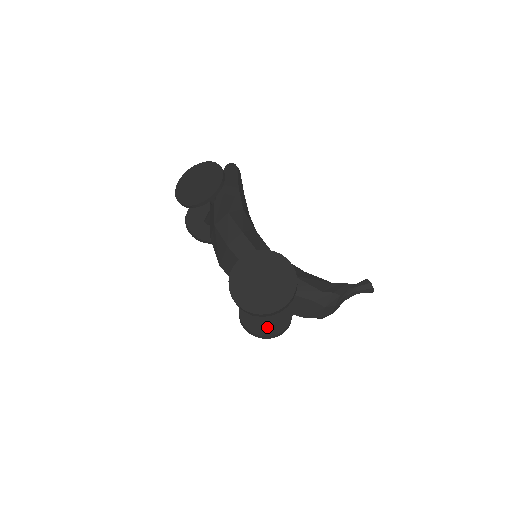
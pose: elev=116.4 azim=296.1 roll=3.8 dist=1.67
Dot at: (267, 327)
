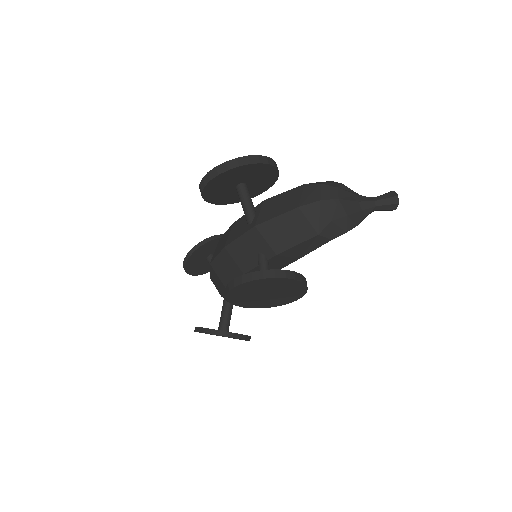
Dot at: occluded
